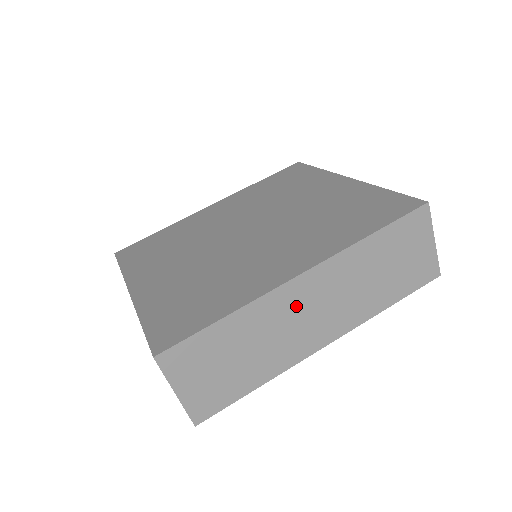
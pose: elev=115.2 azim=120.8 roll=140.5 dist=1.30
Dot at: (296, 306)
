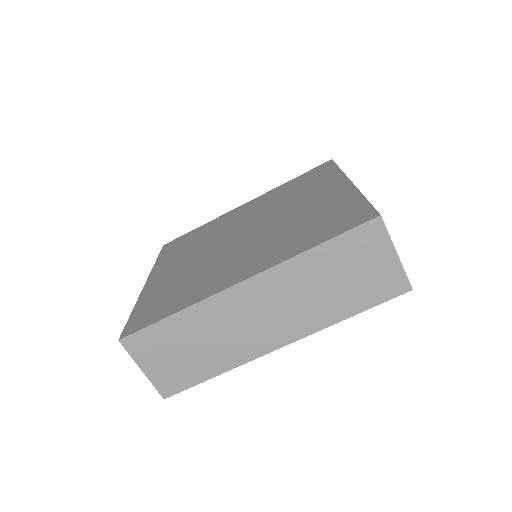
Dot at: (241, 310)
